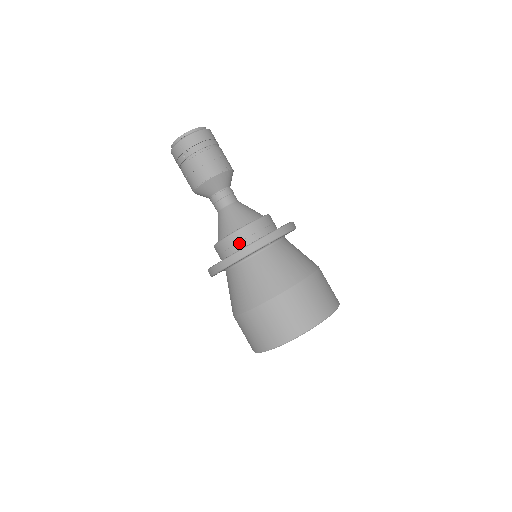
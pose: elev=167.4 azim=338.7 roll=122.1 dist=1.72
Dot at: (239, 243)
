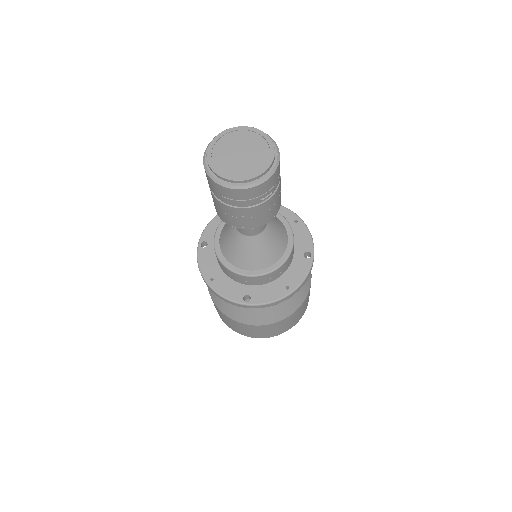
Dot at: (284, 270)
